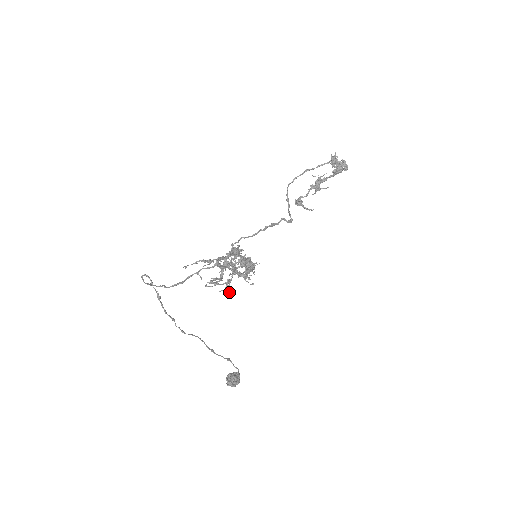
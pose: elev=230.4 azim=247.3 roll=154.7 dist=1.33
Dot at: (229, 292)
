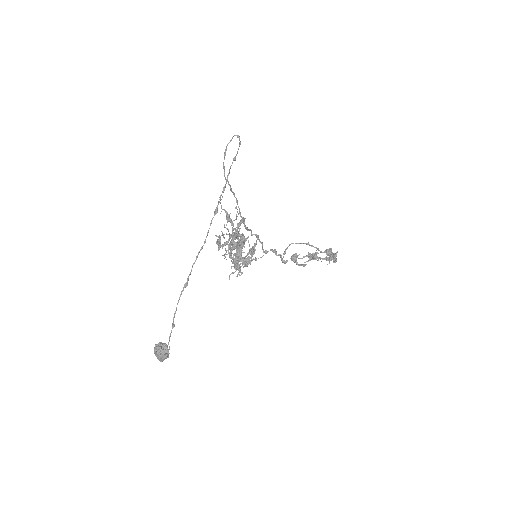
Dot at: occluded
